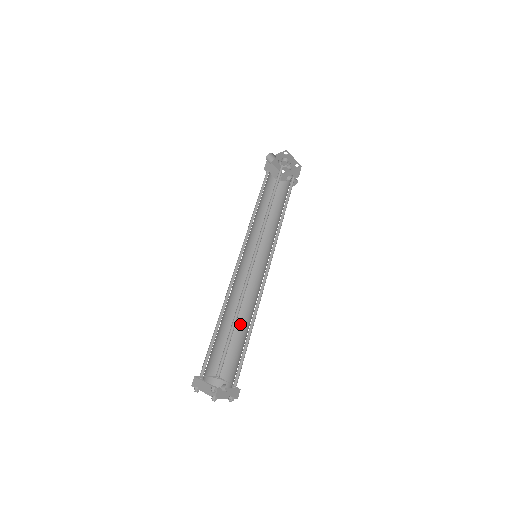
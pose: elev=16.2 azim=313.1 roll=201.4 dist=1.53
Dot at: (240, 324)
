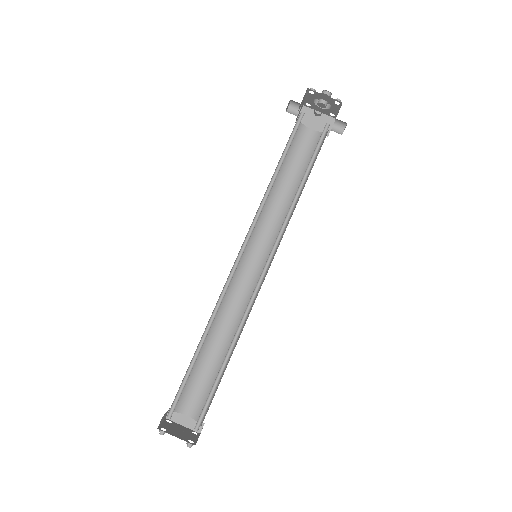
Dot at: occluded
